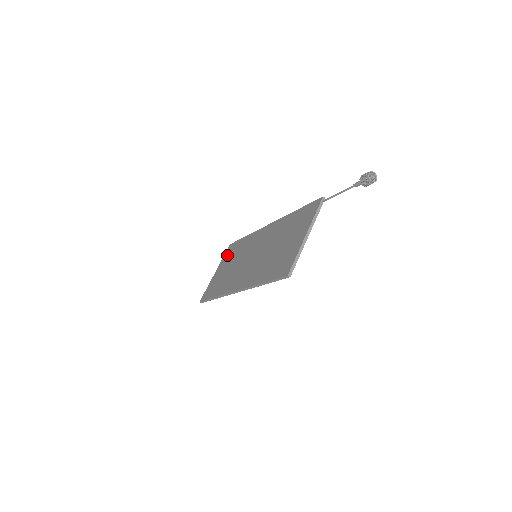
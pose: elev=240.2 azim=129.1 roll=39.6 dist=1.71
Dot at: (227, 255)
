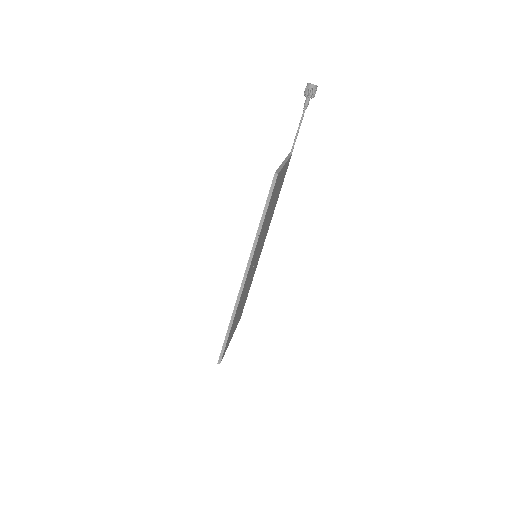
Dot at: occluded
